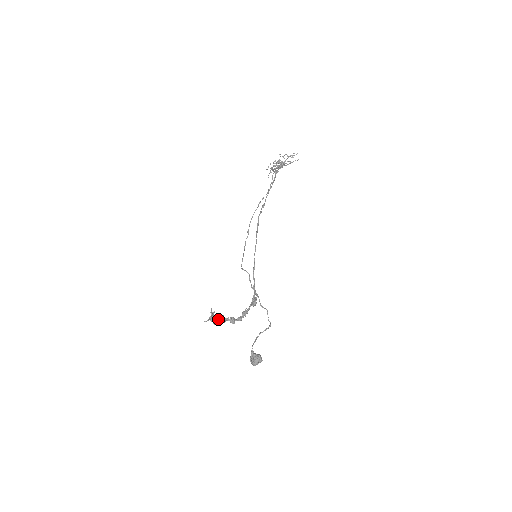
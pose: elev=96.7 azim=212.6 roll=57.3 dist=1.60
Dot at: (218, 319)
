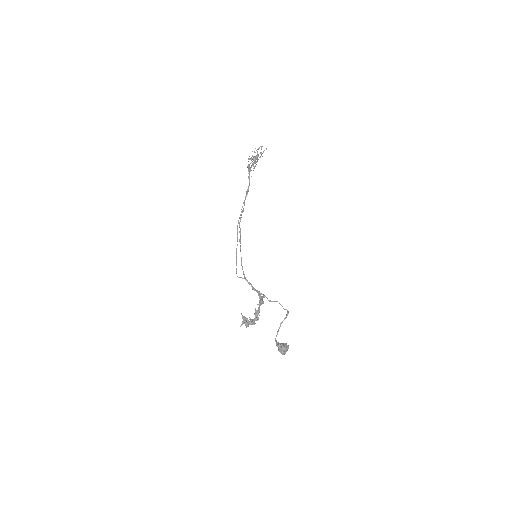
Dot at: (246, 322)
